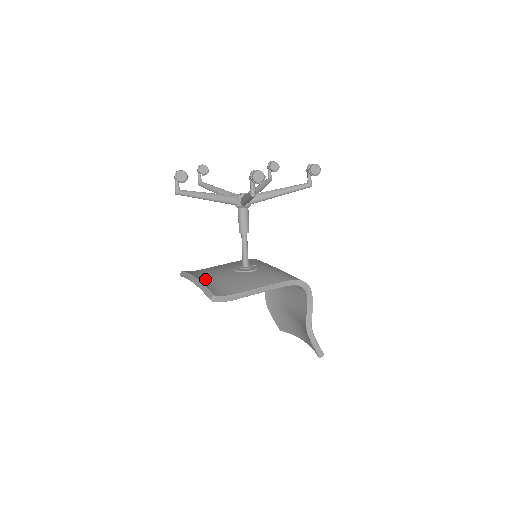
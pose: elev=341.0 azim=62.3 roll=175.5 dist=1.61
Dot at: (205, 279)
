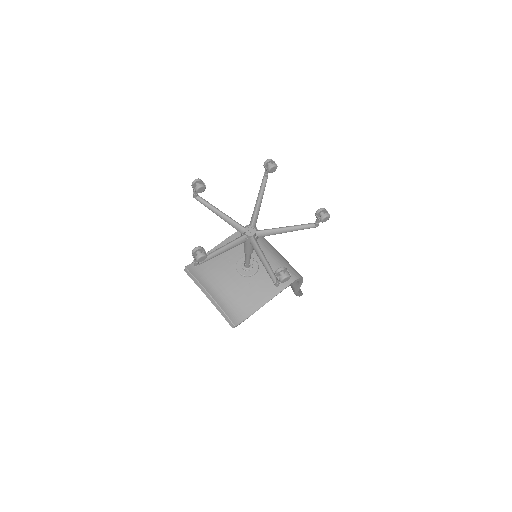
Dot at: (217, 294)
